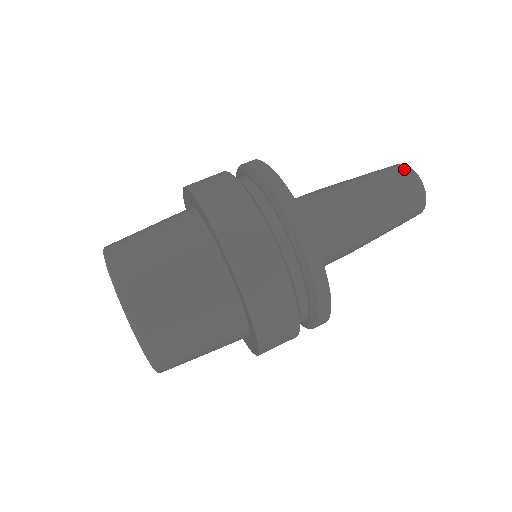
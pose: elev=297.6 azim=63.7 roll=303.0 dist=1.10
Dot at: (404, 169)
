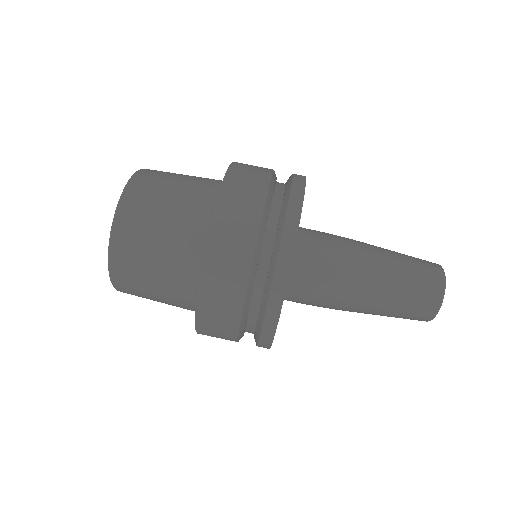
Dot at: (437, 277)
